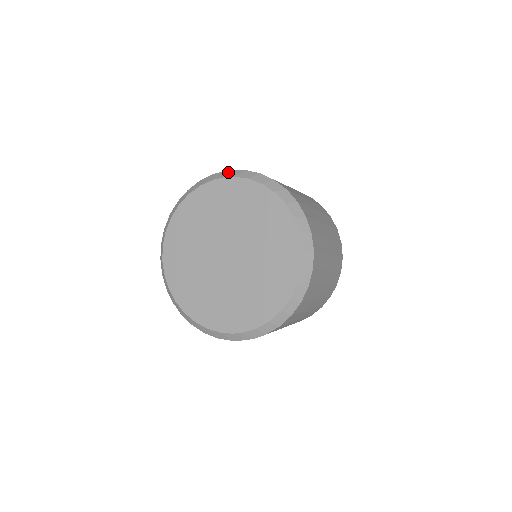
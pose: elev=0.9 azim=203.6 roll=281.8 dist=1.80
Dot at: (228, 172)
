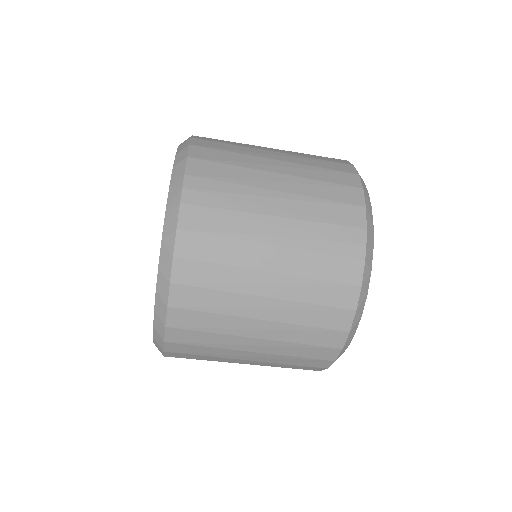
Dot at: occluded
